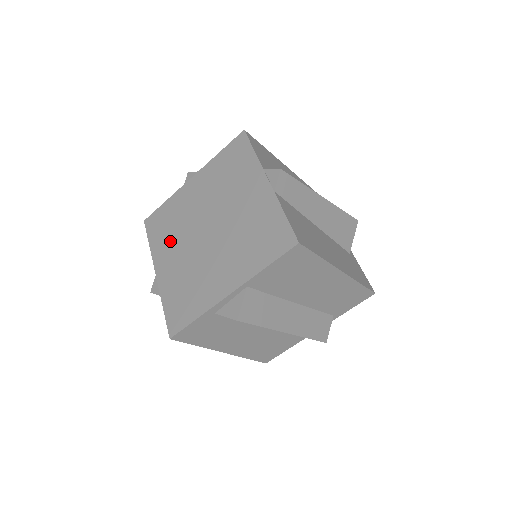
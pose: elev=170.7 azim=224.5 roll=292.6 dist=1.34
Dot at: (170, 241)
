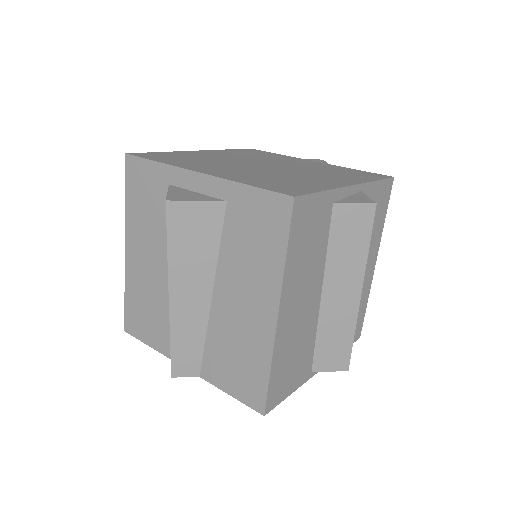
Dot at: (203, 163)
